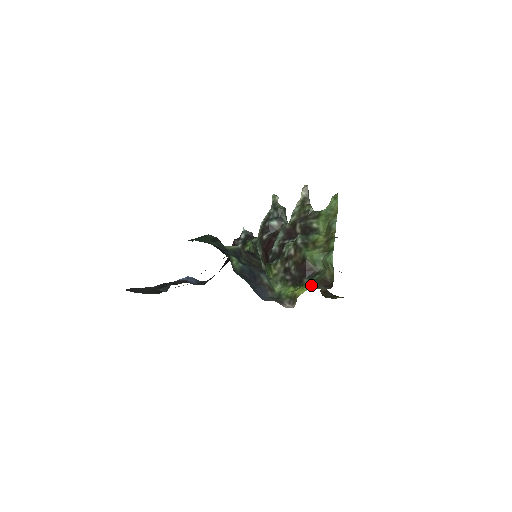
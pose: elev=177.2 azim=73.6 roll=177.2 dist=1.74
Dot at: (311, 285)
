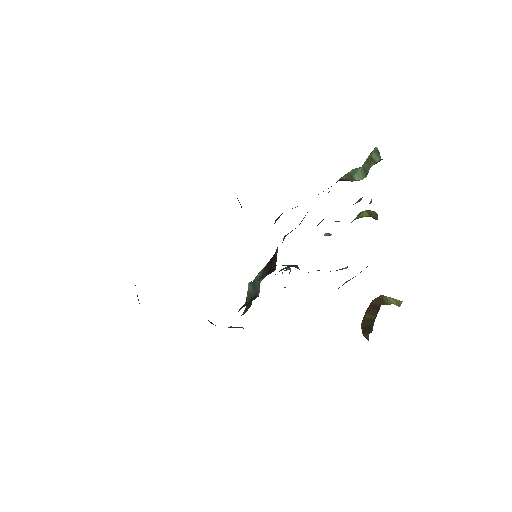
Dot at: occluded
